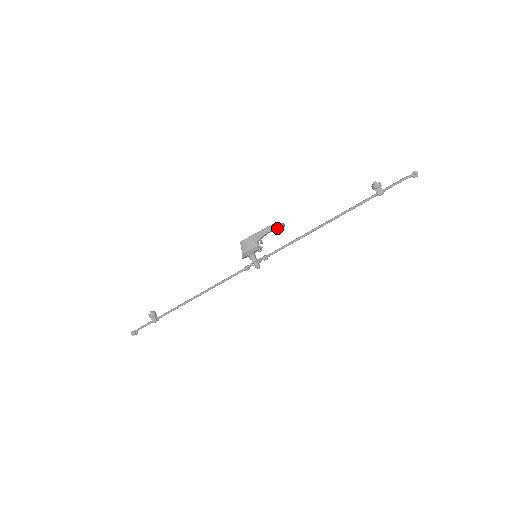
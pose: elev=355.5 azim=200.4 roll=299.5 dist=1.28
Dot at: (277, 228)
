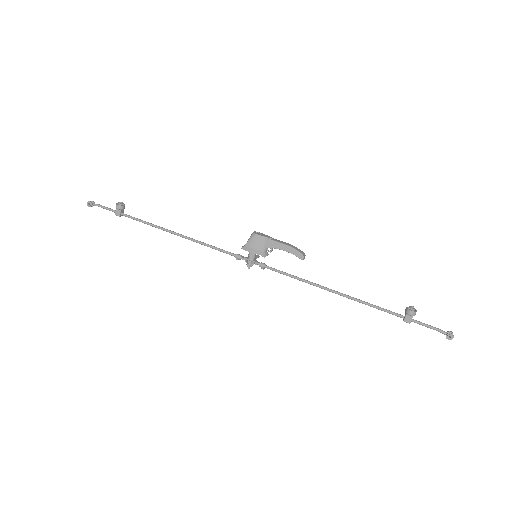
Dot at: (296, 255)
